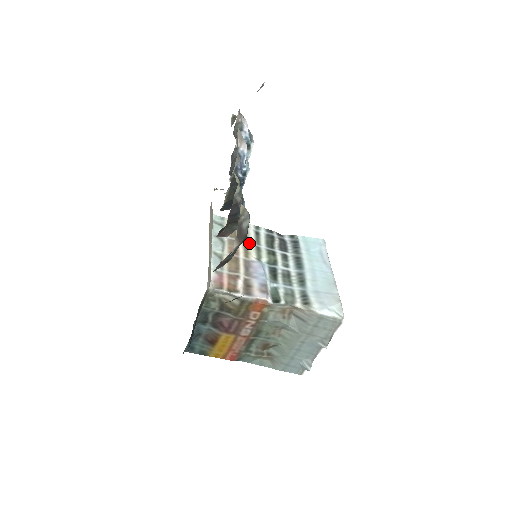
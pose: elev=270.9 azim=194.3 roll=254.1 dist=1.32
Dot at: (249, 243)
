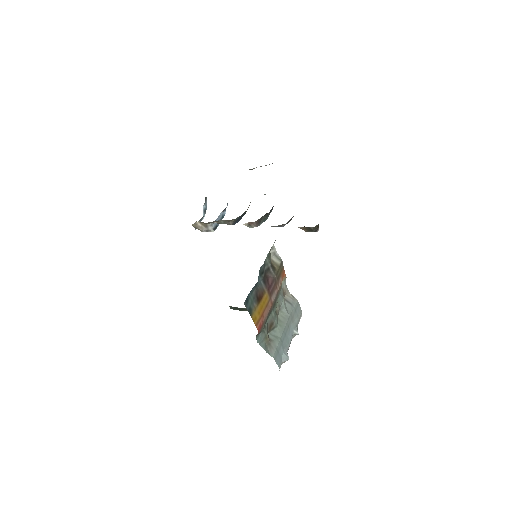
Dot at: occluded
